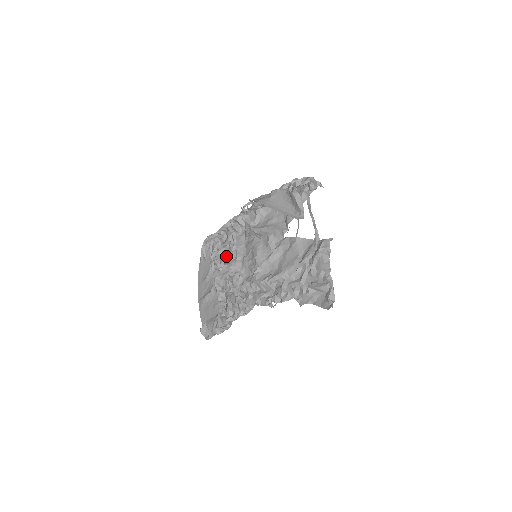
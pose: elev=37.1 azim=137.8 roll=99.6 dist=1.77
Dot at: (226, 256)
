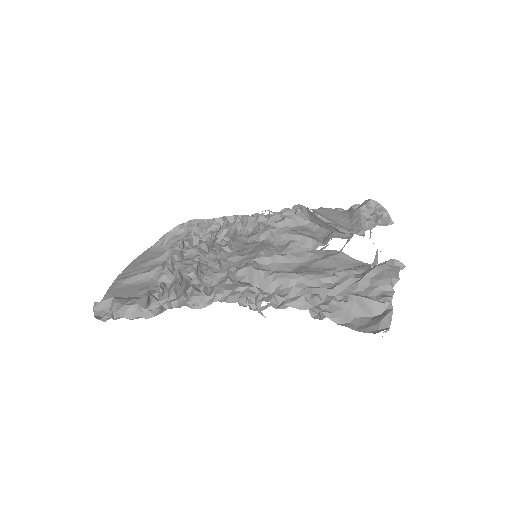
Dot at: (205, 244)
